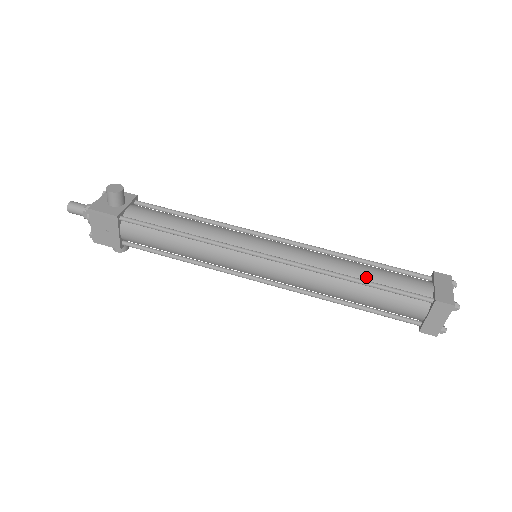
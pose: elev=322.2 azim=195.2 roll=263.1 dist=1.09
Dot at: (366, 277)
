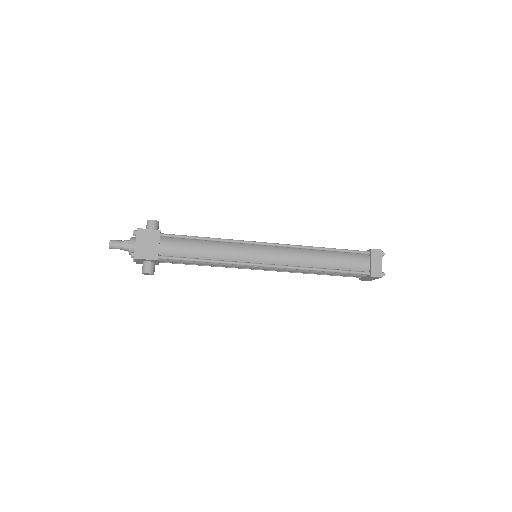
Dot at: occluded
